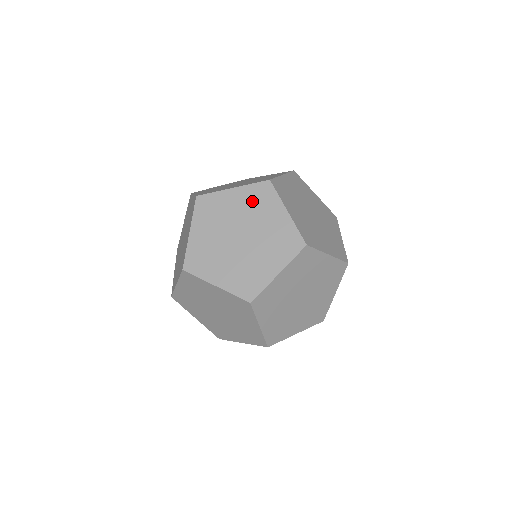
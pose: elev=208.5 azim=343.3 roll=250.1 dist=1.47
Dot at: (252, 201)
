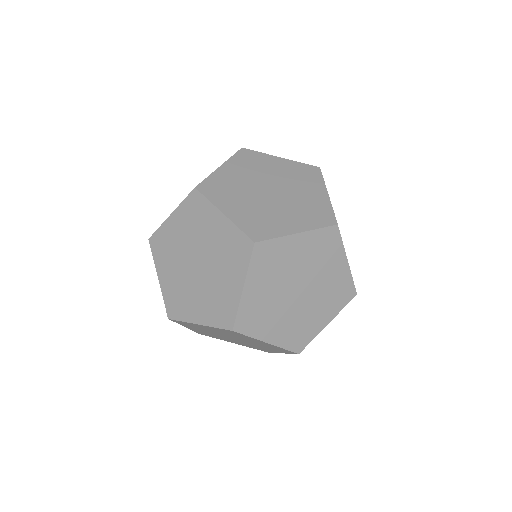
Dot at: (296, 173)
